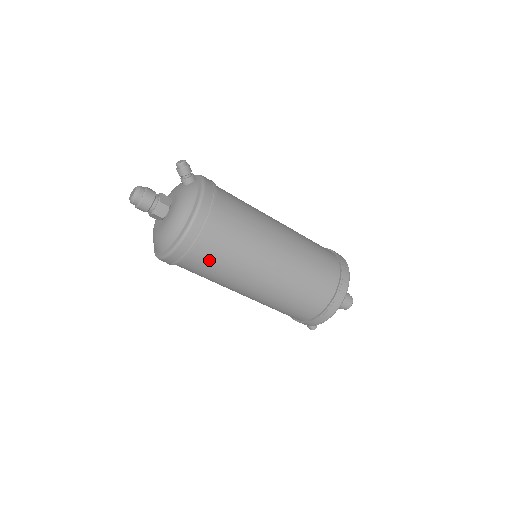
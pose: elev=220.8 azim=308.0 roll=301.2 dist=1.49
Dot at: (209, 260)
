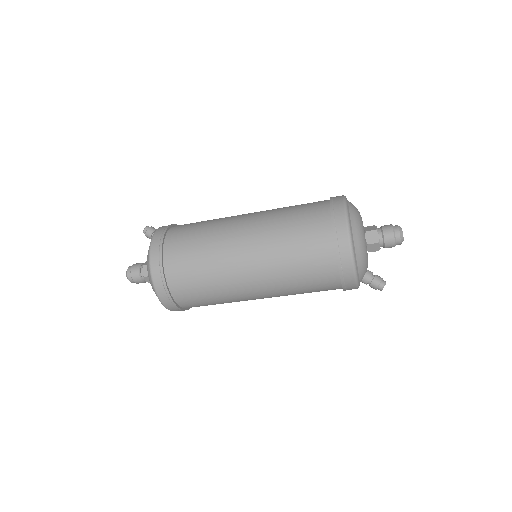
Dot at: (186, 276)
